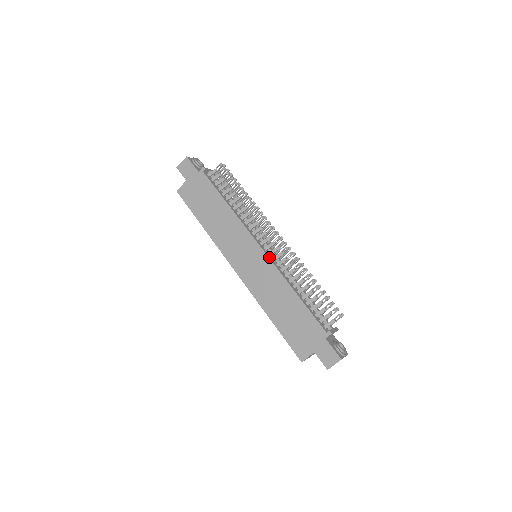
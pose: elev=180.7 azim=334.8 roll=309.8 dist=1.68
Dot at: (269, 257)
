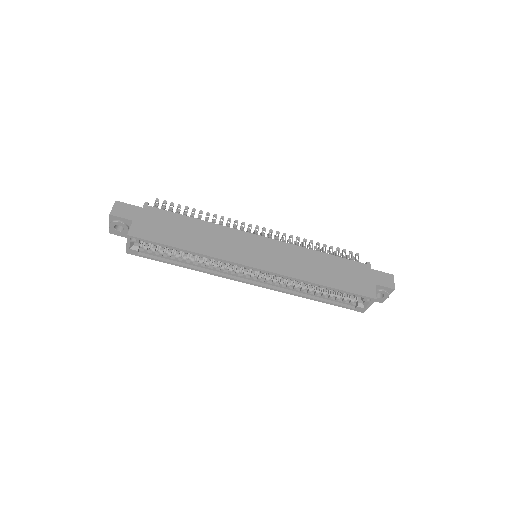
Dot at: (275, 240)
